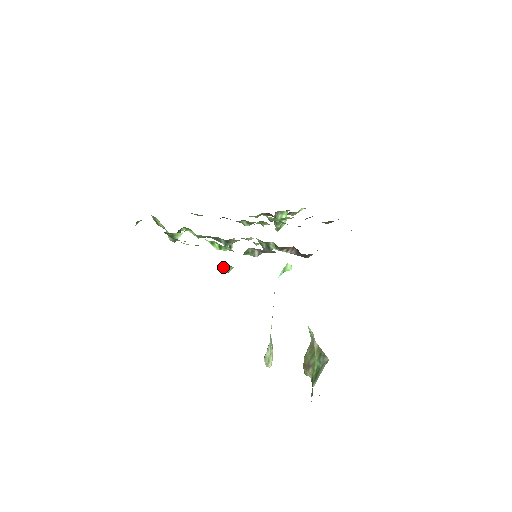
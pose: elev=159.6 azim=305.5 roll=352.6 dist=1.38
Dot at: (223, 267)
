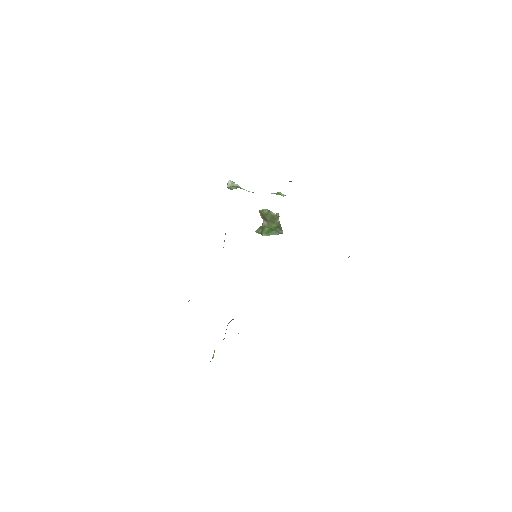
Dot at: occluded
